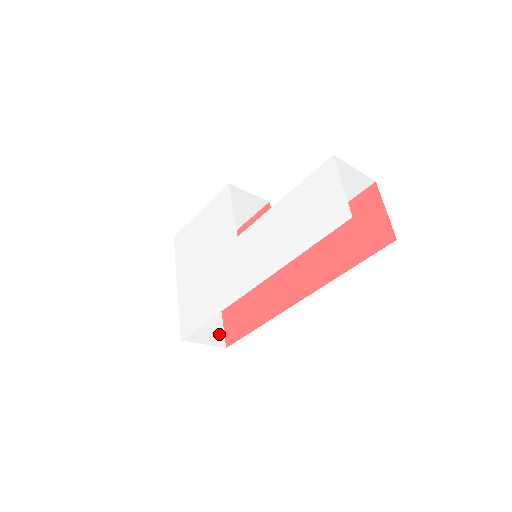
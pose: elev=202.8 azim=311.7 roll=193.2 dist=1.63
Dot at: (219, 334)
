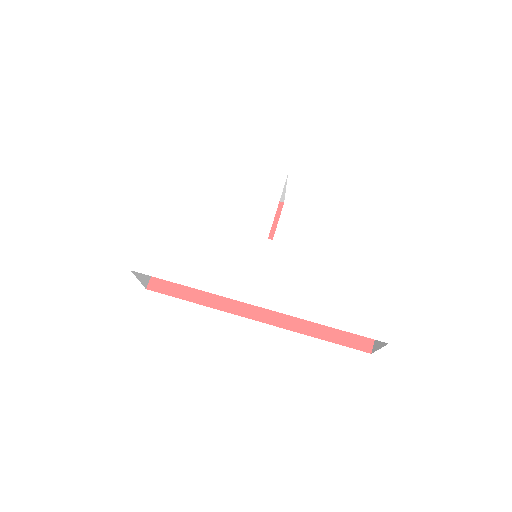
Dot at: occluded
